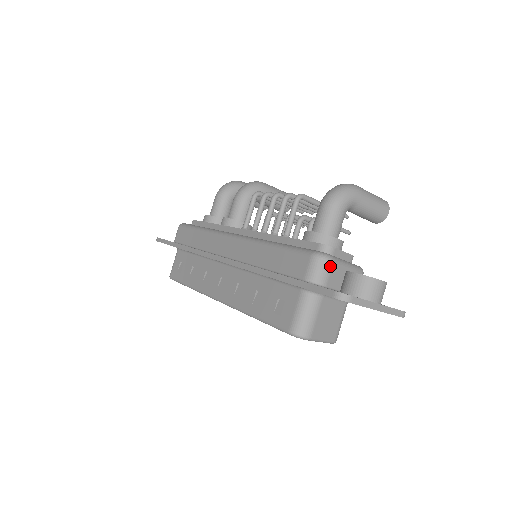
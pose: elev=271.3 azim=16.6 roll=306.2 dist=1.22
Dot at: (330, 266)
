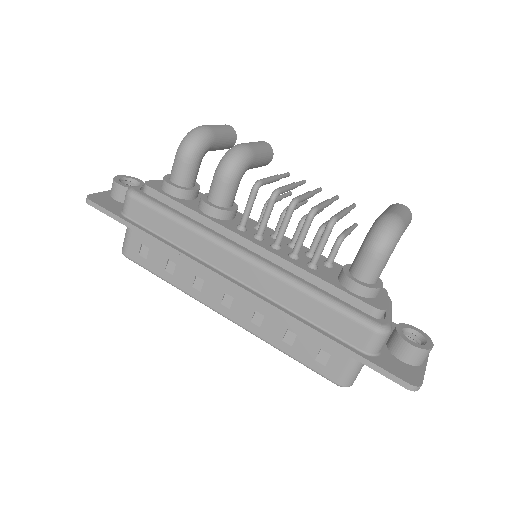
Dot at: (388, 336)
